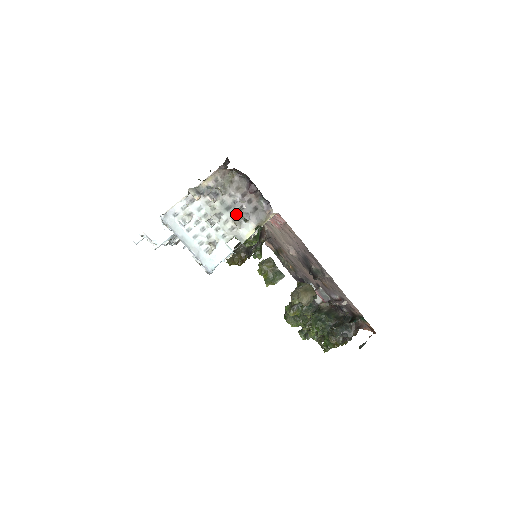
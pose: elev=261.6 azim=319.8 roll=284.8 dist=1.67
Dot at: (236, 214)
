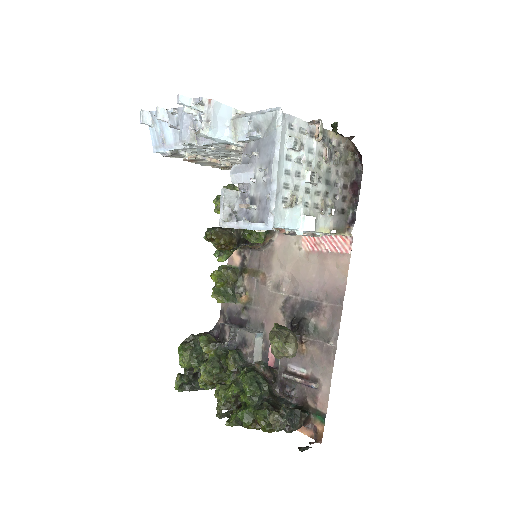
Dot at: (328, 196)
